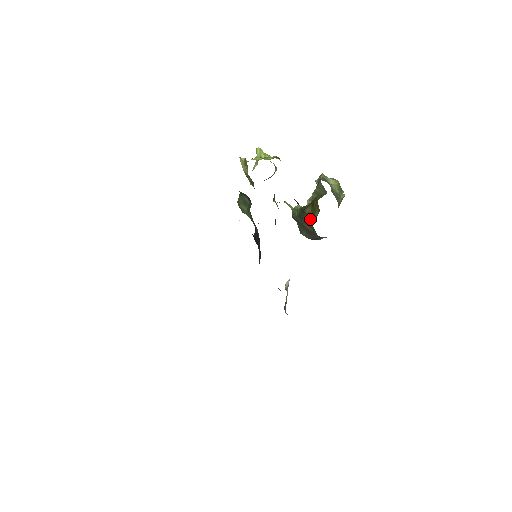
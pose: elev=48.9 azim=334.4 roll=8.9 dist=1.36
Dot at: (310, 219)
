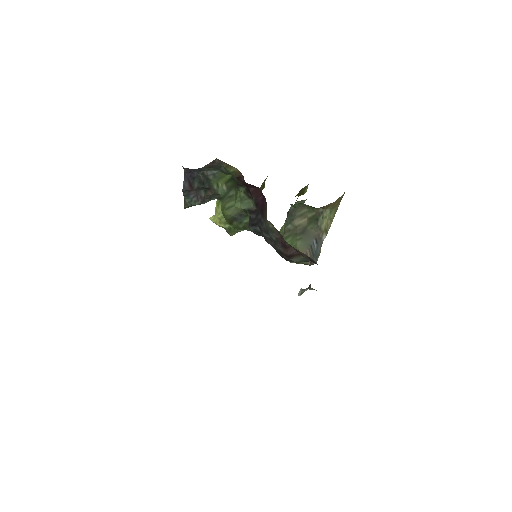
Dot at: occluded
